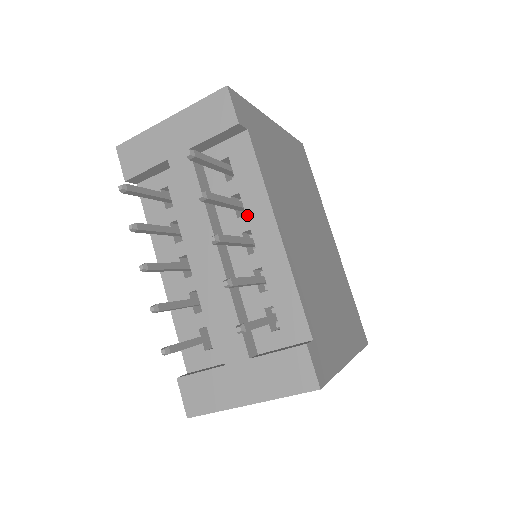
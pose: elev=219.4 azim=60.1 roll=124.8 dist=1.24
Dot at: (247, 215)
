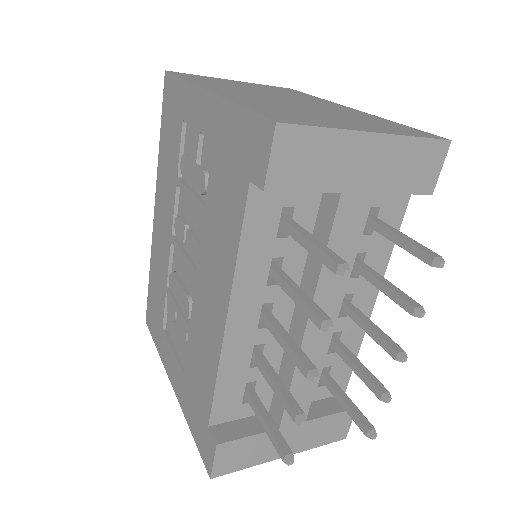
Dot at: (360, 278)
